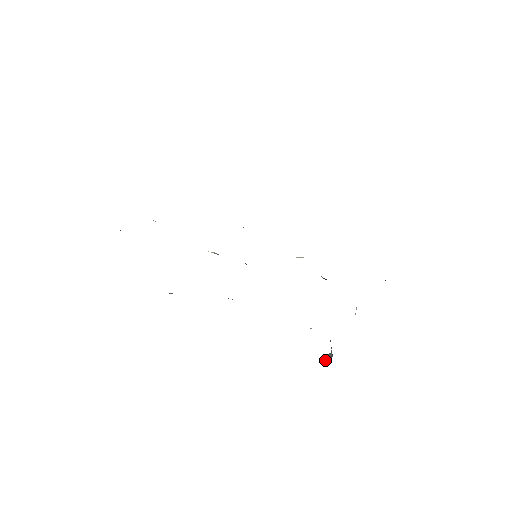
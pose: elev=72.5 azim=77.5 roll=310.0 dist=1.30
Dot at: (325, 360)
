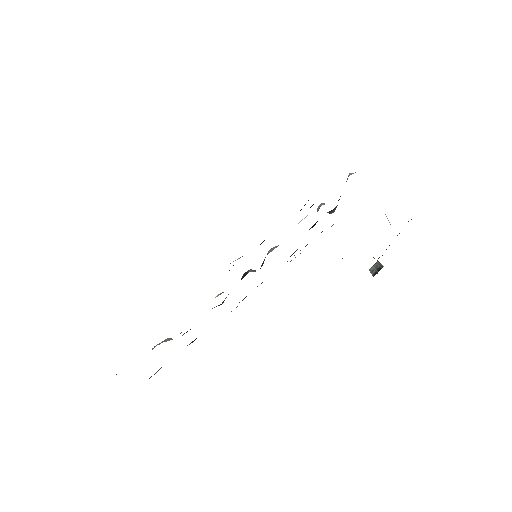
Dot at: (373, 270)
